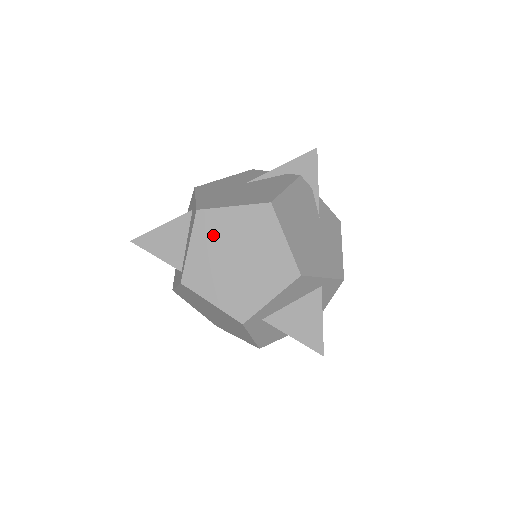
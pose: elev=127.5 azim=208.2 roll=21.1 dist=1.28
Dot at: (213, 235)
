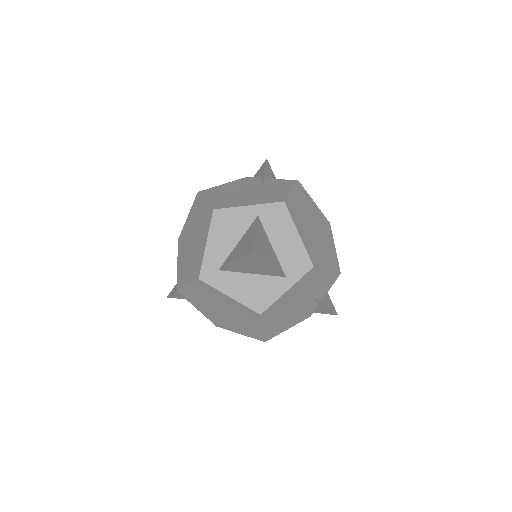
Dot at: (183, 244)
